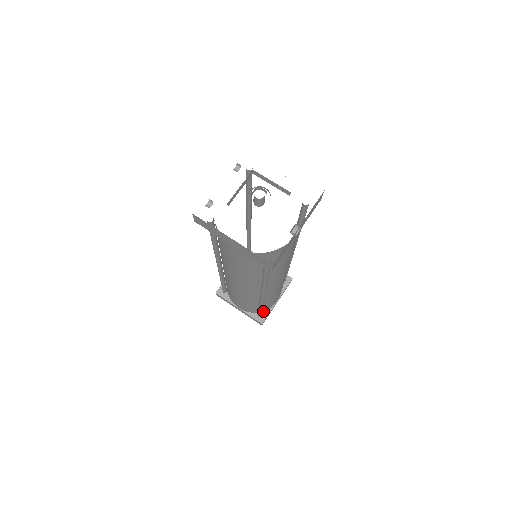
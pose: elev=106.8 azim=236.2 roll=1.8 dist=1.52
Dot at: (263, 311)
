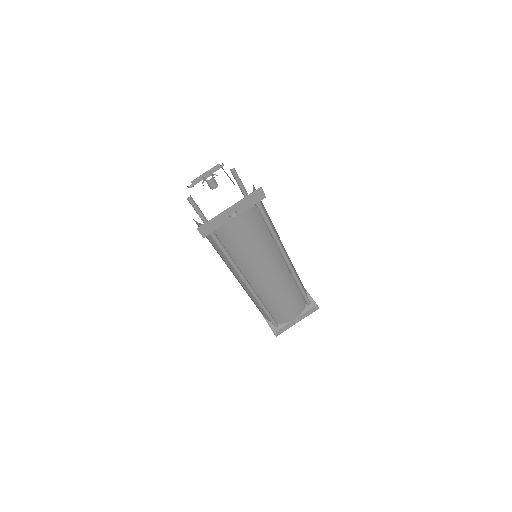
Dot at: (280, 323)
